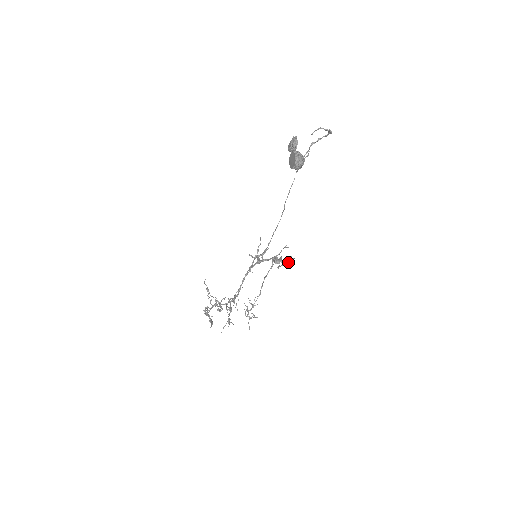
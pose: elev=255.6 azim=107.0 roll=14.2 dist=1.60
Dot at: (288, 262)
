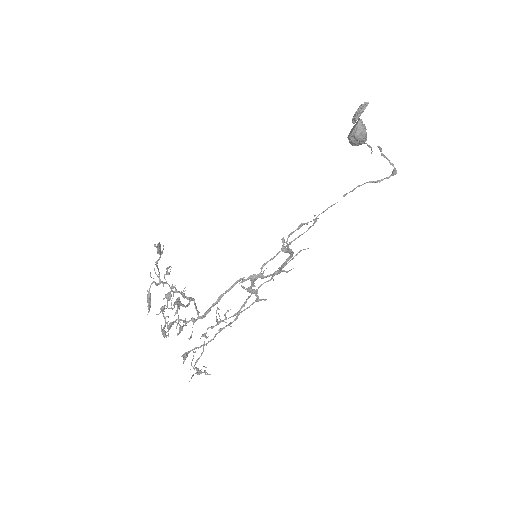
Dot at: (307, 222)
